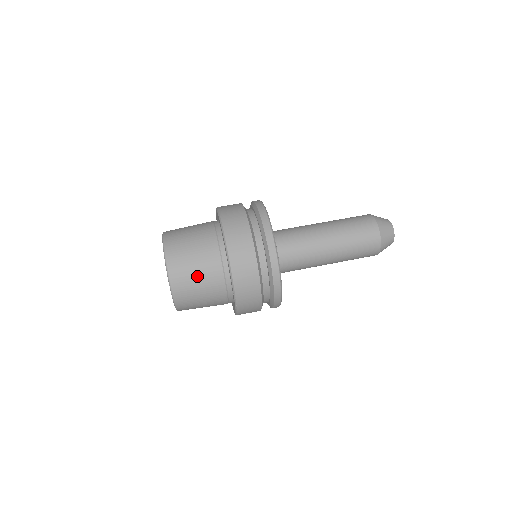
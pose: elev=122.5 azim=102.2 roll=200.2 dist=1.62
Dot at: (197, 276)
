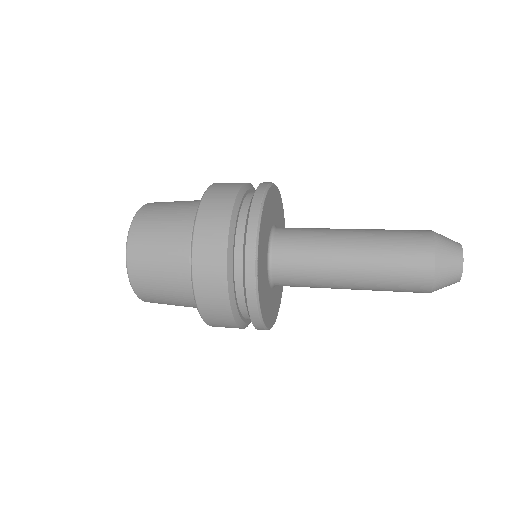
Dot at: occluded
